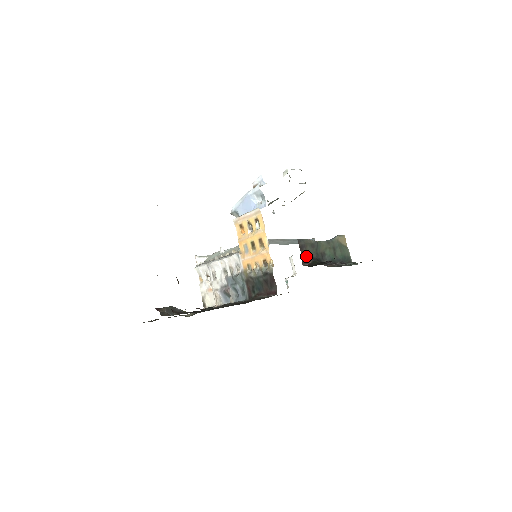
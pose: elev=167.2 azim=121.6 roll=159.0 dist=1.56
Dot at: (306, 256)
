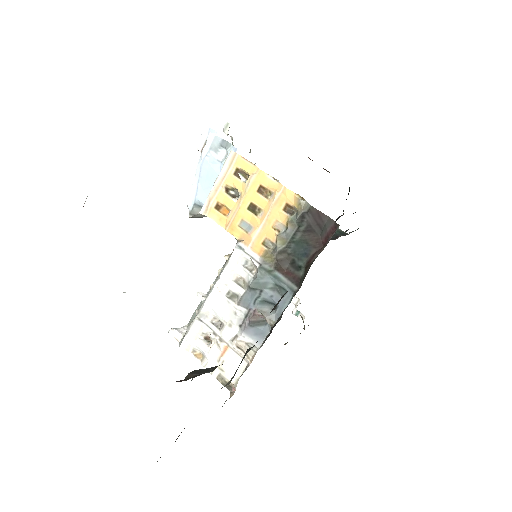
Dot at: occluded
